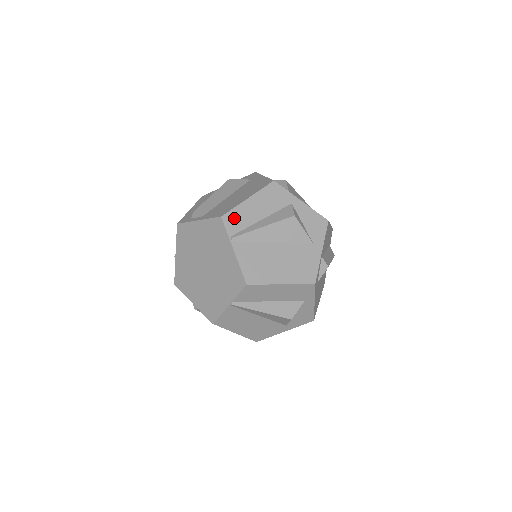
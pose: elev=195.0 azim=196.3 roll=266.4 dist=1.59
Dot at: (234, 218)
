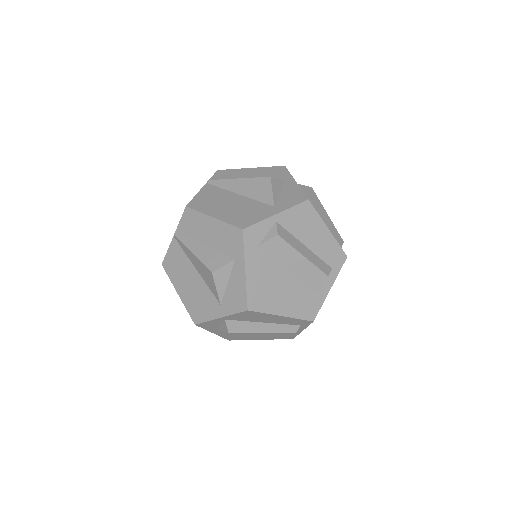
Dot at: (226, 173)
